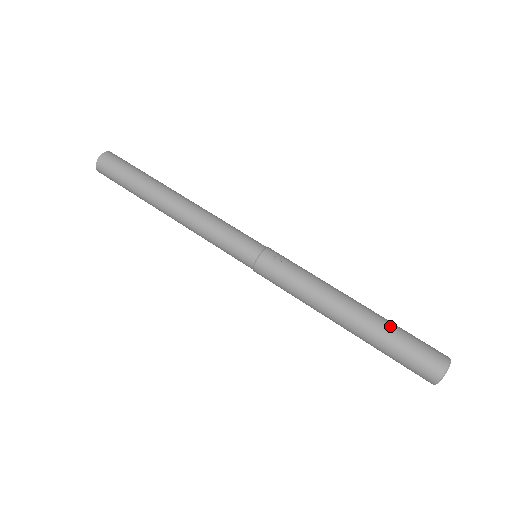
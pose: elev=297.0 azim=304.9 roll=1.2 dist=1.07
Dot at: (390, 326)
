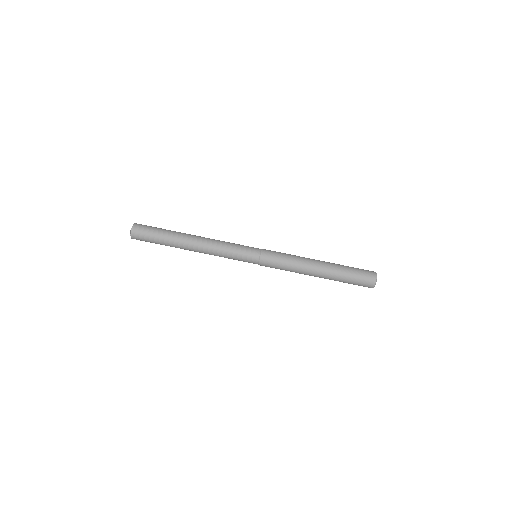
Dot at: (341, 277)
